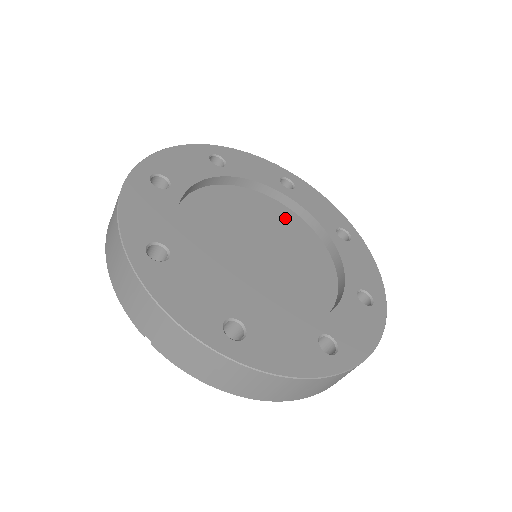
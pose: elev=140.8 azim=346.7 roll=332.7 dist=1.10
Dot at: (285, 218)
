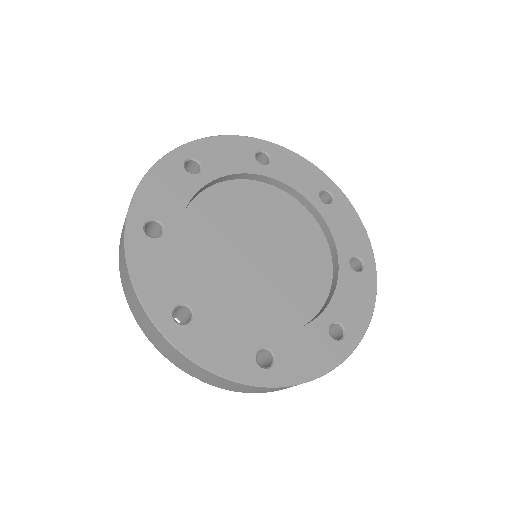
Dot at: (270, 200)
